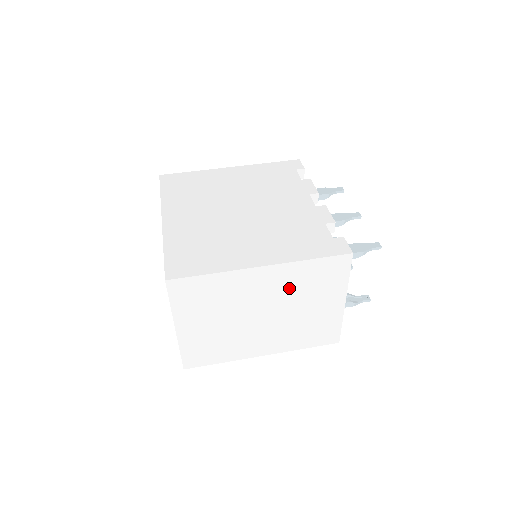
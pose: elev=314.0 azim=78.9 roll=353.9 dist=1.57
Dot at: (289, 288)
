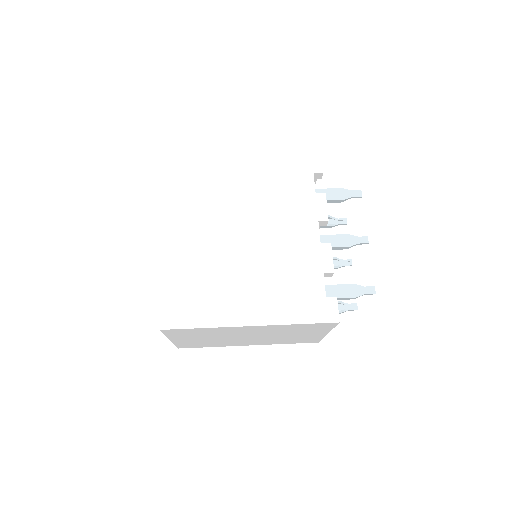
Dot at: (275, 331)
